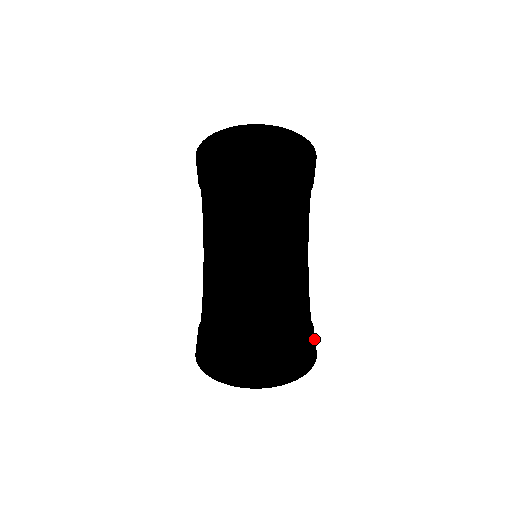
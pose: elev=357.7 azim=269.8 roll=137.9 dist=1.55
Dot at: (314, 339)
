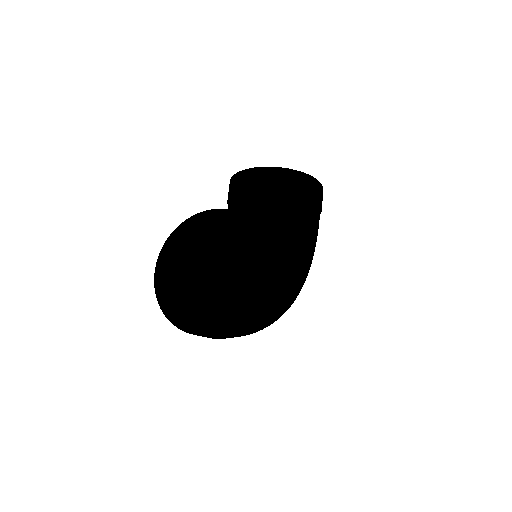
Dot at: (272, 252)
